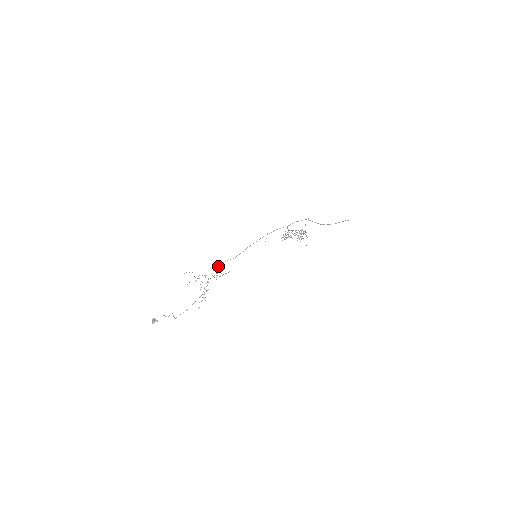
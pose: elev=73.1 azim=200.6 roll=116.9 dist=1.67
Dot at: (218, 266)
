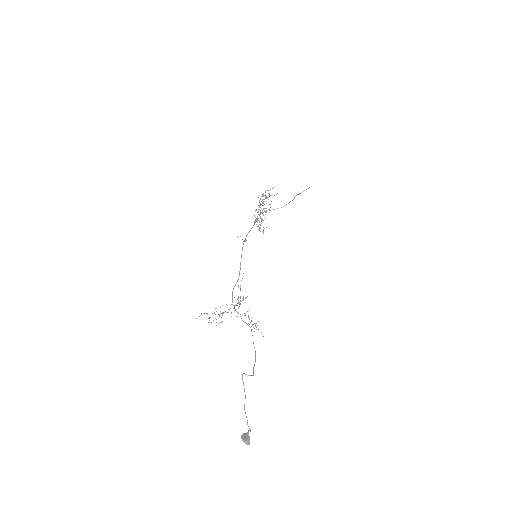
Dot at: occluded
